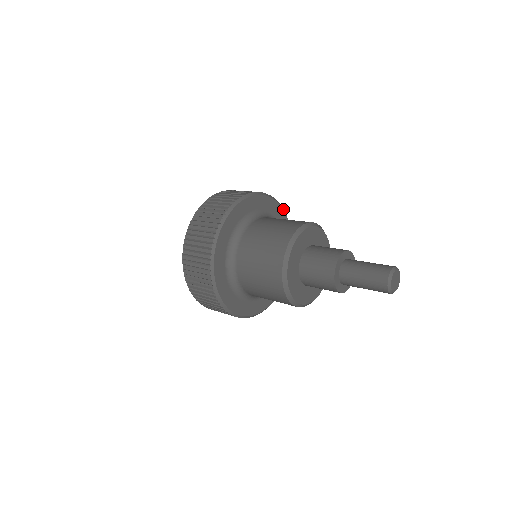
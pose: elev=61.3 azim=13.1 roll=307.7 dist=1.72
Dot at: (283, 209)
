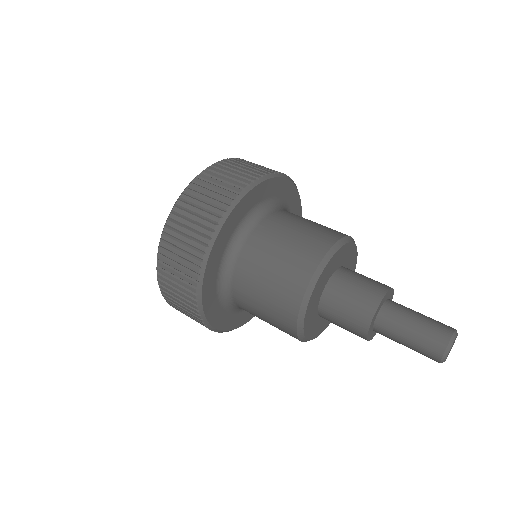
Dot at: occluded
